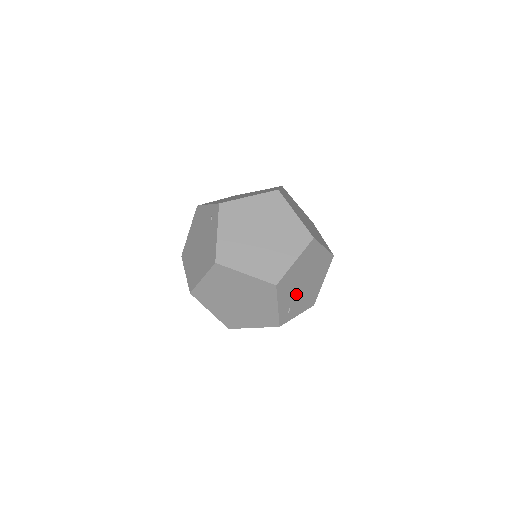
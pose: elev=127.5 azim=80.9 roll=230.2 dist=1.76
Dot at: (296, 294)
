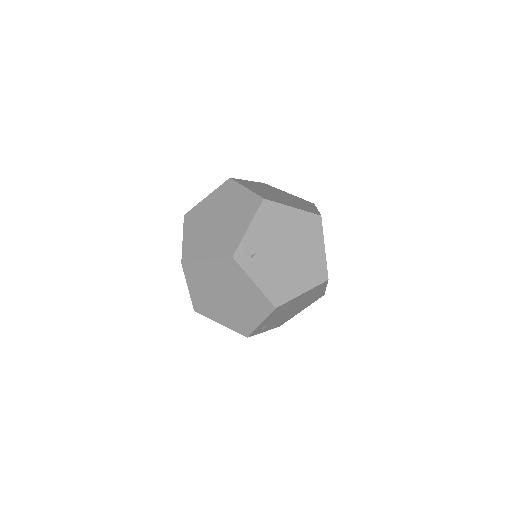
Dot at: (271, 250)
